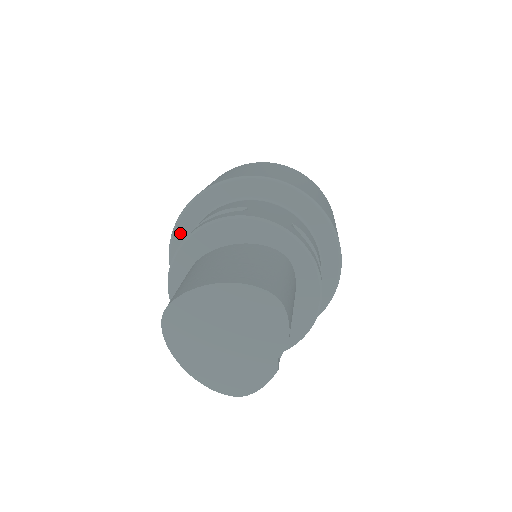
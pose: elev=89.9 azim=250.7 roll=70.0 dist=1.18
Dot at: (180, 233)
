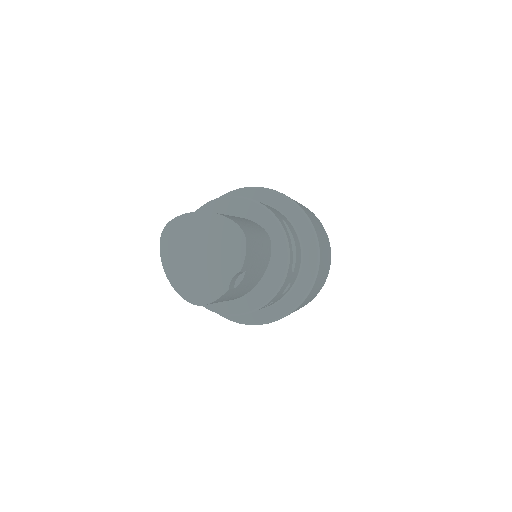
Dot at: occluded
